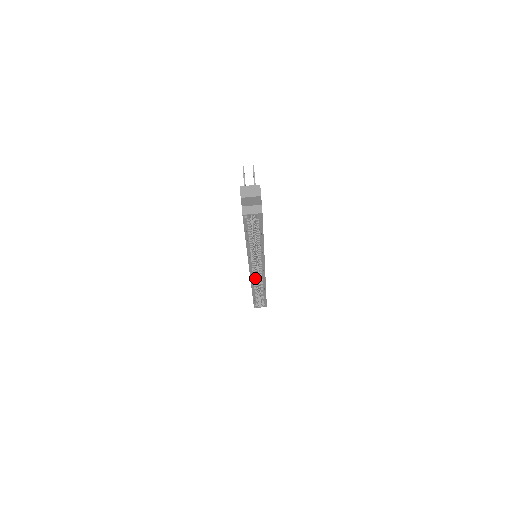
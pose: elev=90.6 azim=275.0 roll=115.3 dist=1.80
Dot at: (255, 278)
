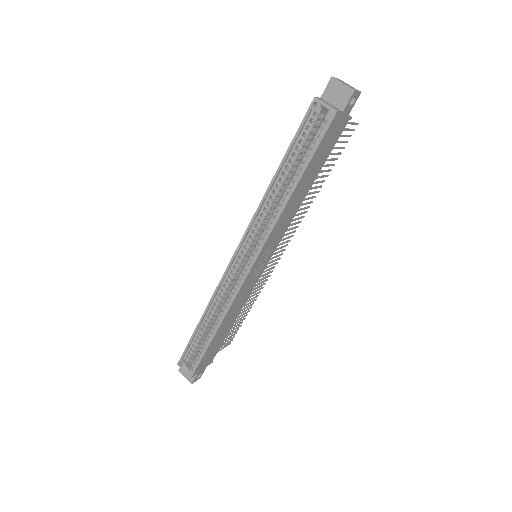
Dot at: (228, 283)
